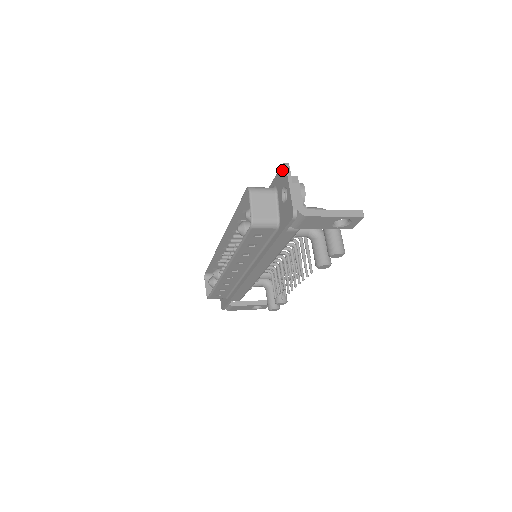
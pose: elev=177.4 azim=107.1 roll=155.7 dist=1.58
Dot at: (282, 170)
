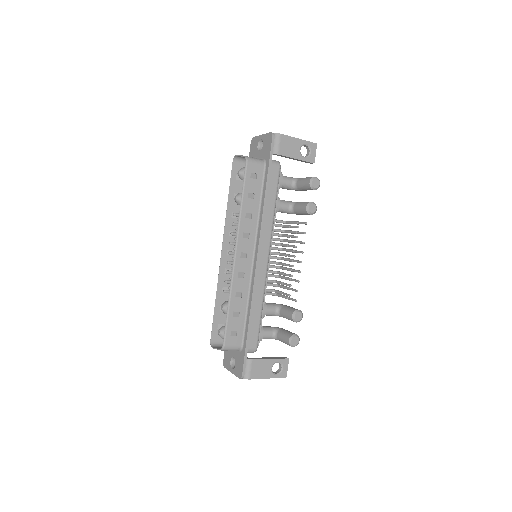
Dot at: (252, 144)
